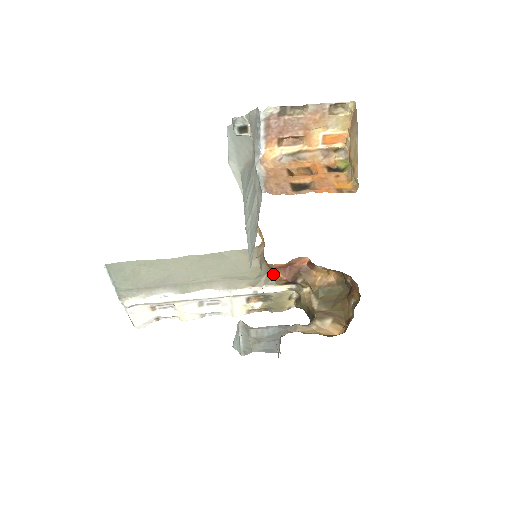
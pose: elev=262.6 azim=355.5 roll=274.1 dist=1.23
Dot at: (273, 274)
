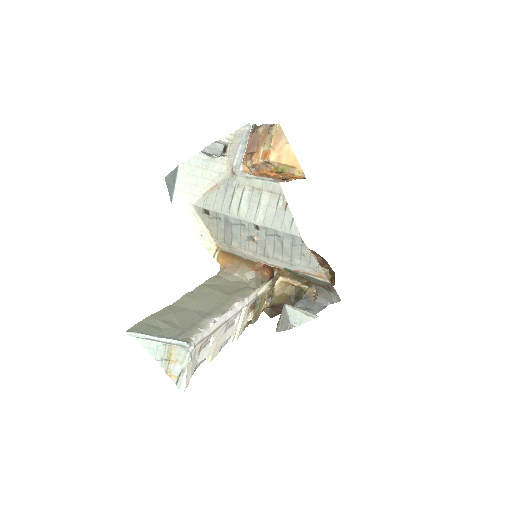
Dot at: (261, 274)
